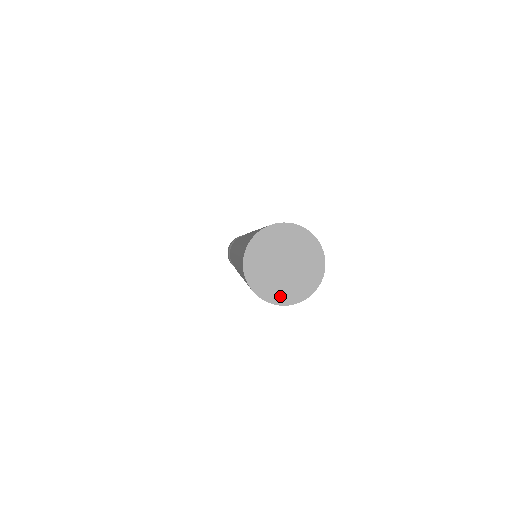
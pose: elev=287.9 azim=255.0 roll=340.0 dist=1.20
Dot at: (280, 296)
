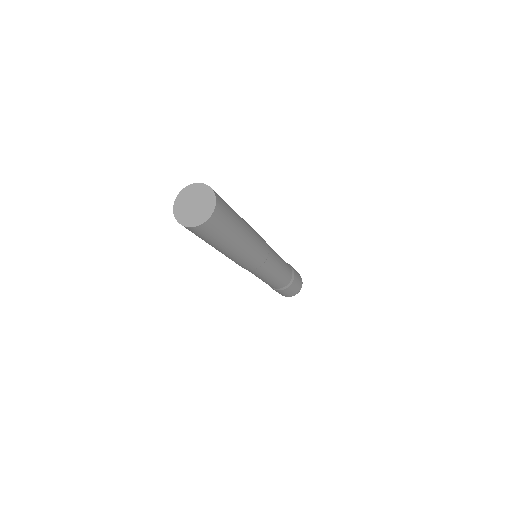
Dot at: (194, 222)
